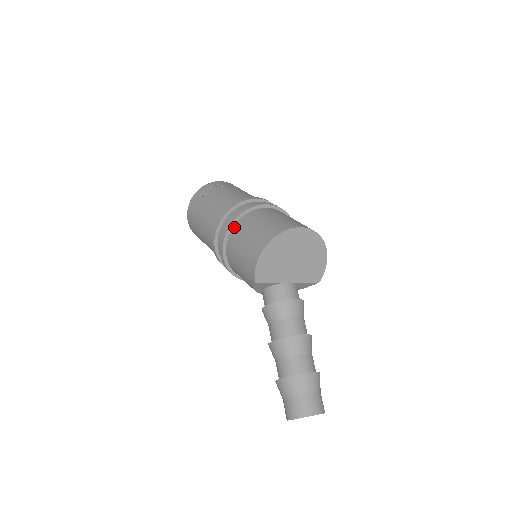
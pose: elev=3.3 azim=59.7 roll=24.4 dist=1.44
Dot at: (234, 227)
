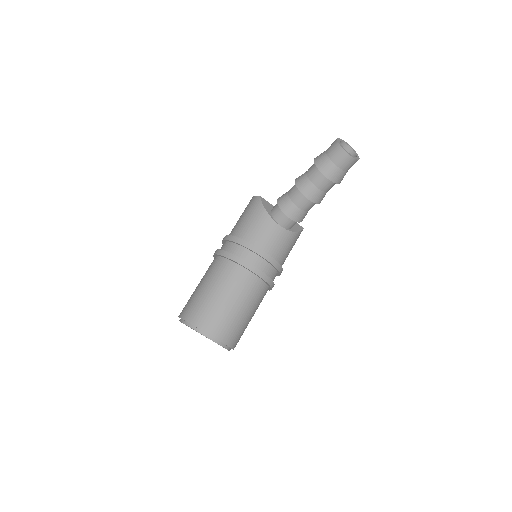
Dot at: occluded
